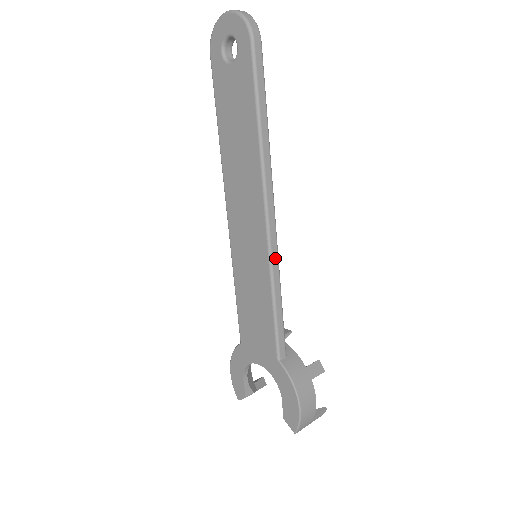
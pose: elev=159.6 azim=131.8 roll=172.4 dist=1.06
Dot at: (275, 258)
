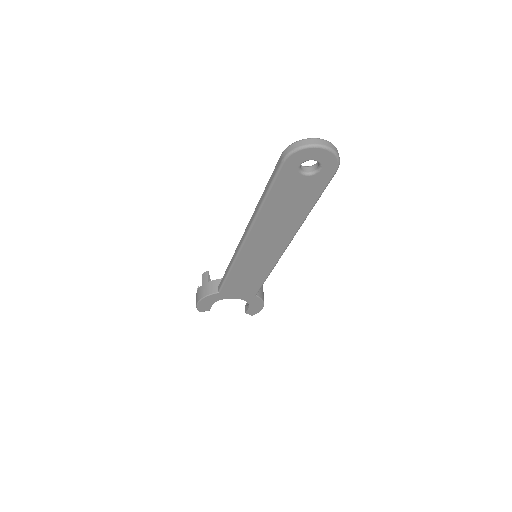
Dot at: occluded
